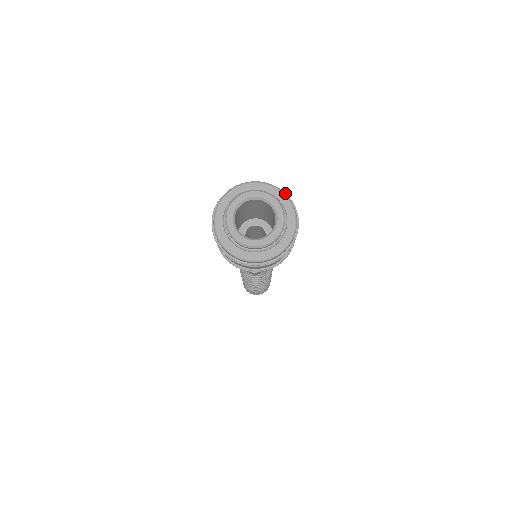
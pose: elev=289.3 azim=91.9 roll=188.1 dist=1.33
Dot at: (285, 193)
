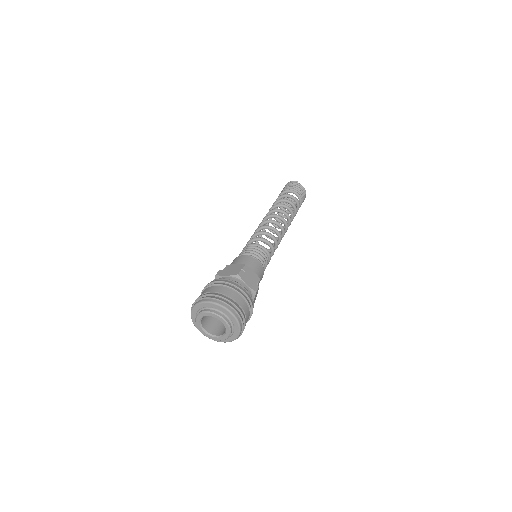
Dot at: (238, 314)
